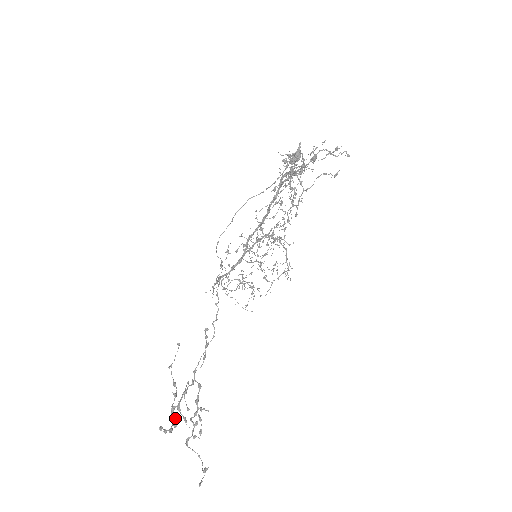
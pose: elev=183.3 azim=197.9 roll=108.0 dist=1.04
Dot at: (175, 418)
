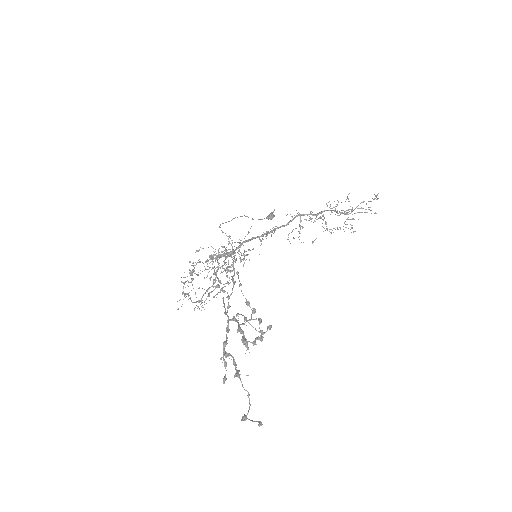
Dot at: (244, 337)
